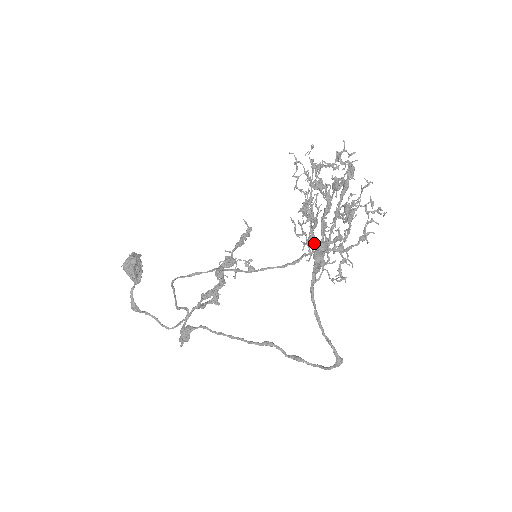
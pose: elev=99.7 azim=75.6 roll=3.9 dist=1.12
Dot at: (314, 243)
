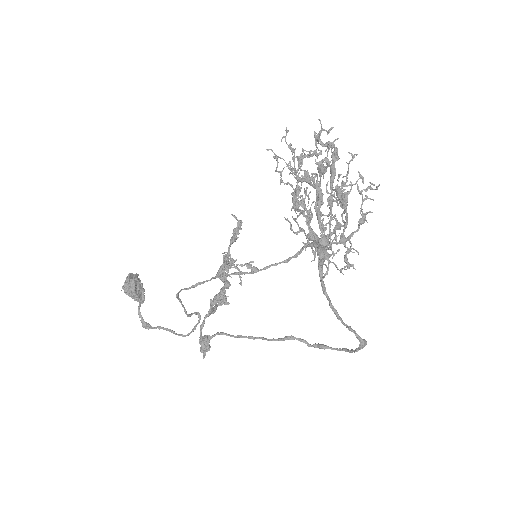
Dot at: (314, 239)
